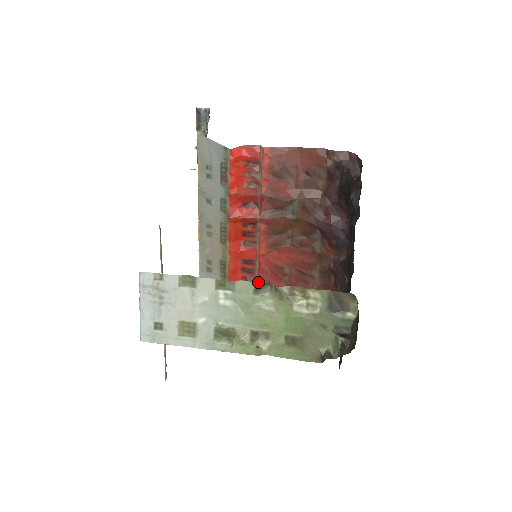
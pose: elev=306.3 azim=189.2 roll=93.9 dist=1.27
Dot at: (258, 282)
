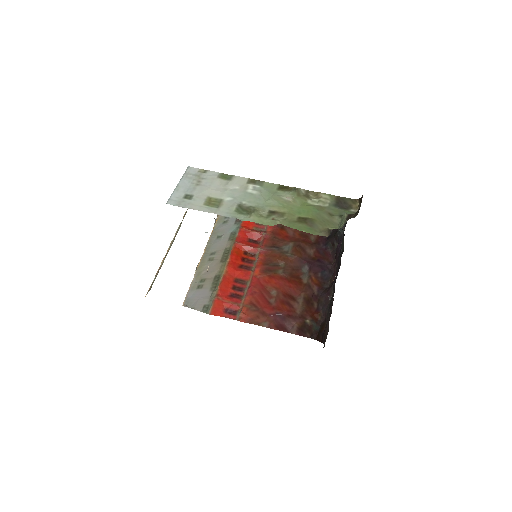
Dot at: (245, 298)
